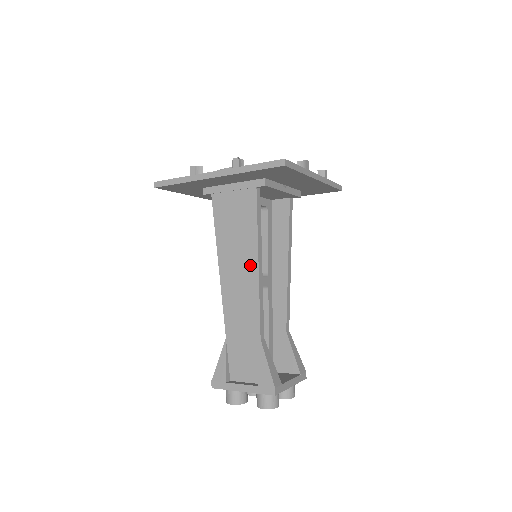
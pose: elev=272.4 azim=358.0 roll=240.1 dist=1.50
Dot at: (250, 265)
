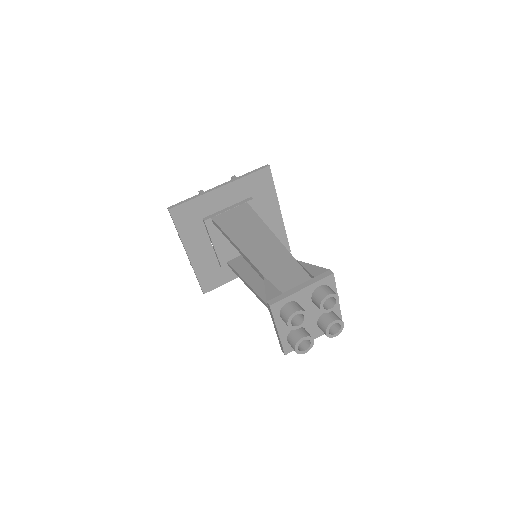
Dot at: (262, 231)
